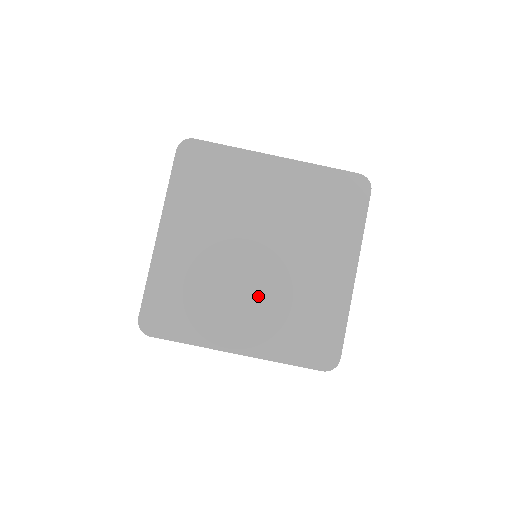
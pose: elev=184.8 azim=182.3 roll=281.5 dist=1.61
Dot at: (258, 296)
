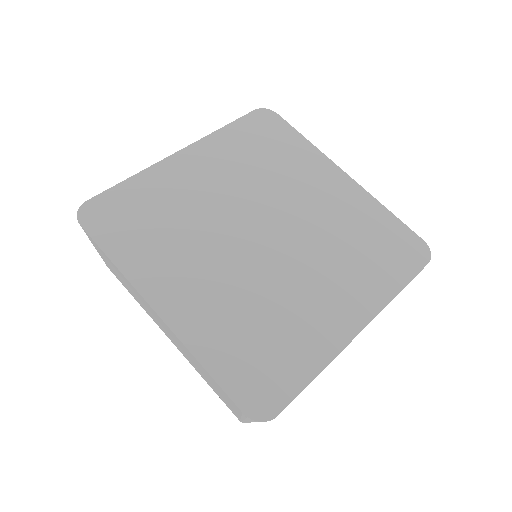
Dot at: (311, 264)
